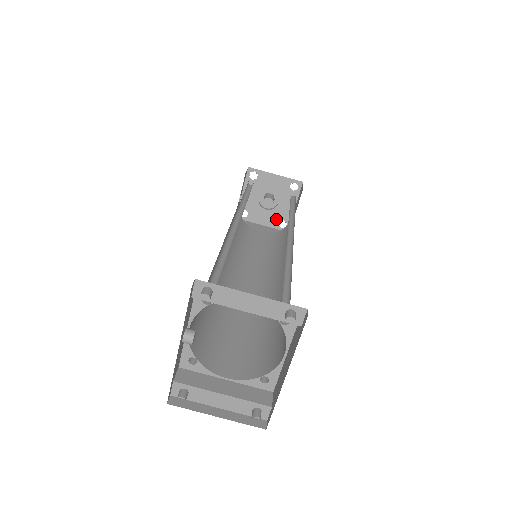
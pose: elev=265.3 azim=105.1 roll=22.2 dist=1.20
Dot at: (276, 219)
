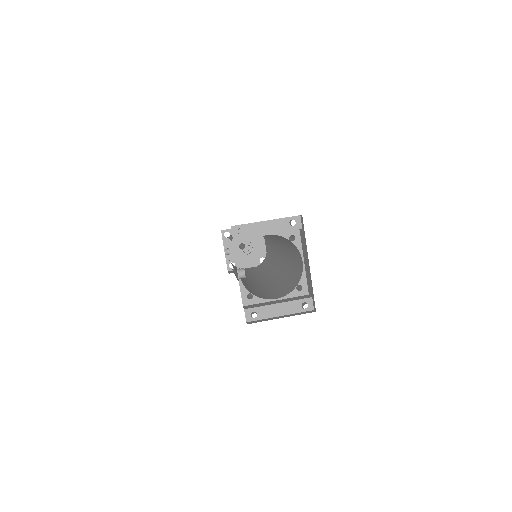
Dot at: (256, 259)
